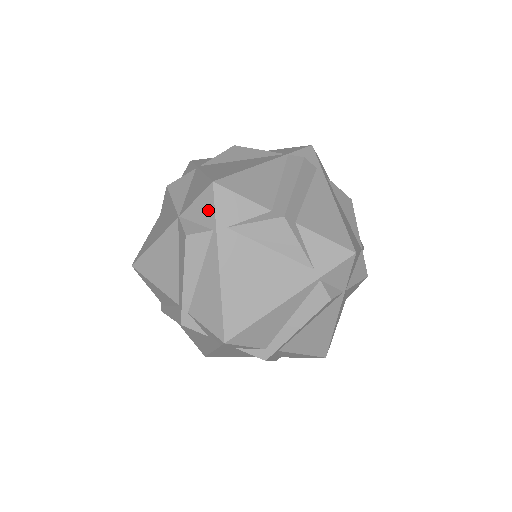
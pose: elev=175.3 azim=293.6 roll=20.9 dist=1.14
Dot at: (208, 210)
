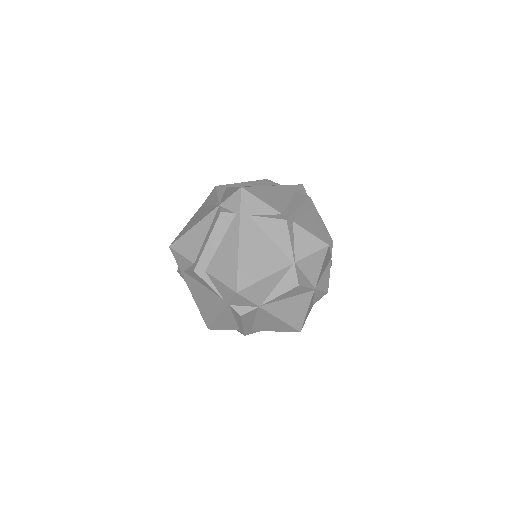
Dot at: occluded
